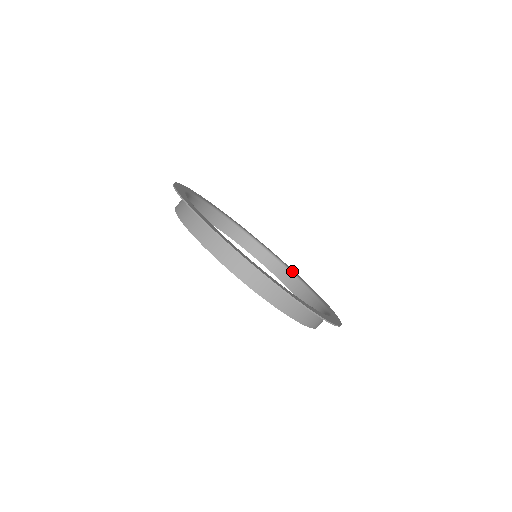
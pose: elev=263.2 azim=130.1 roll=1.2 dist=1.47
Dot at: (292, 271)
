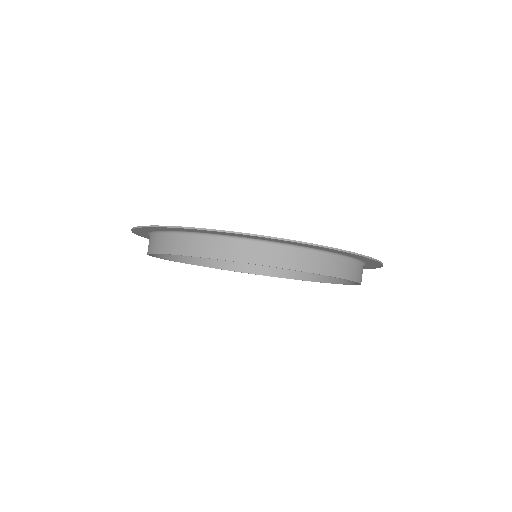
Dot at: occluded
